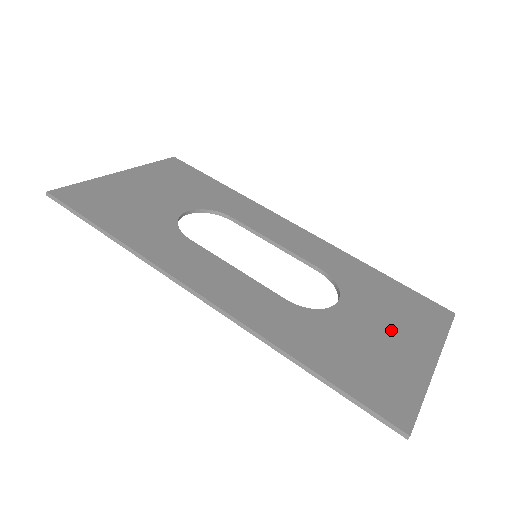
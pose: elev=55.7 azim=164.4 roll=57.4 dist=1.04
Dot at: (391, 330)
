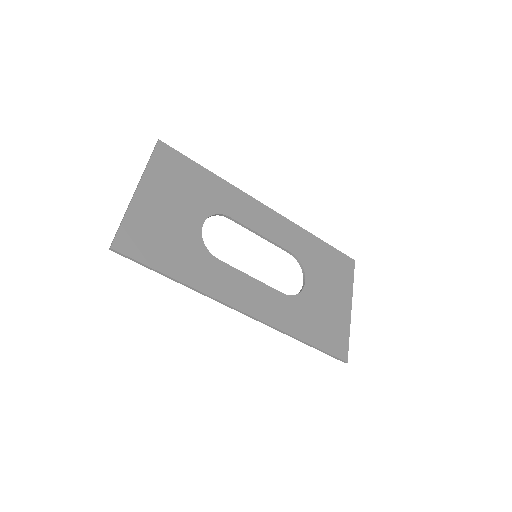
Dot at: (331, 293)
